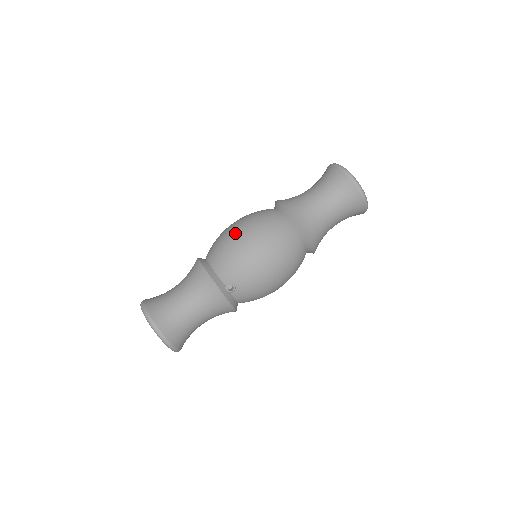
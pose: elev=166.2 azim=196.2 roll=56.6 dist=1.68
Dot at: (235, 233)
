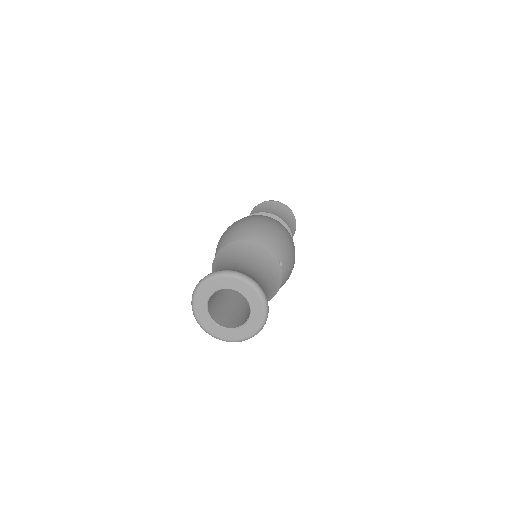
Dot at: (260, 220)
